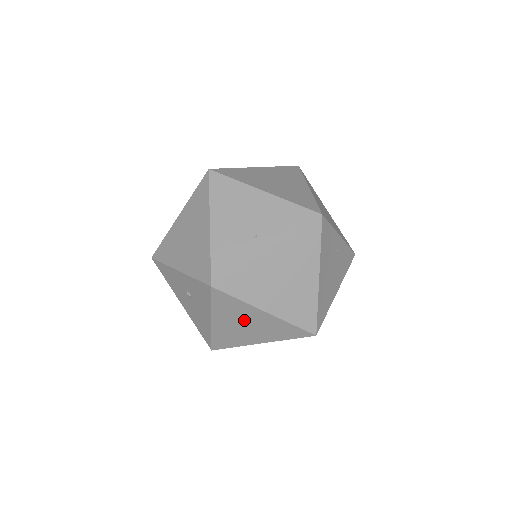
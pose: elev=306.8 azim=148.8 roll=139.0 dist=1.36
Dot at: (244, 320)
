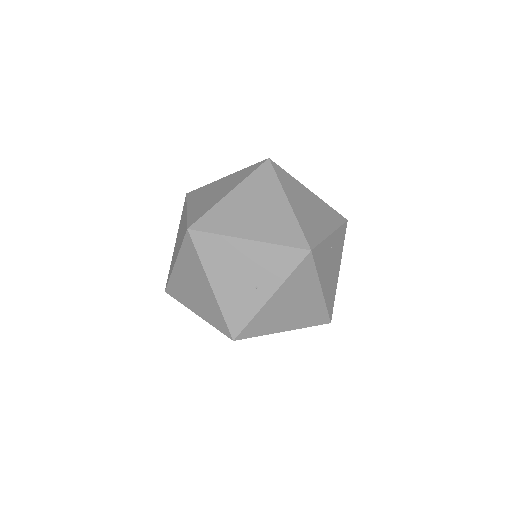
Dot at: occluded
